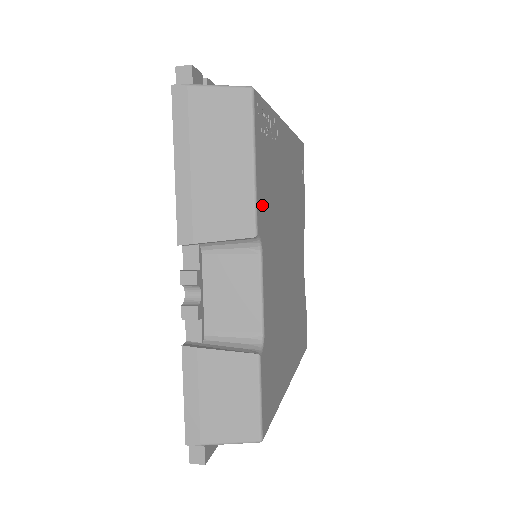
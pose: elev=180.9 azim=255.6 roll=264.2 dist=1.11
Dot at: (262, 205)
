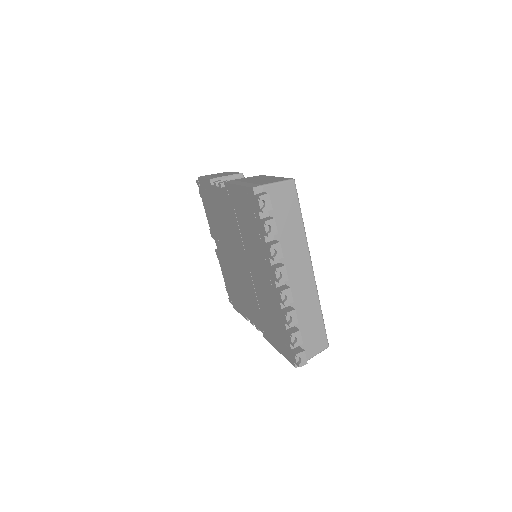
Dot at: occluded
